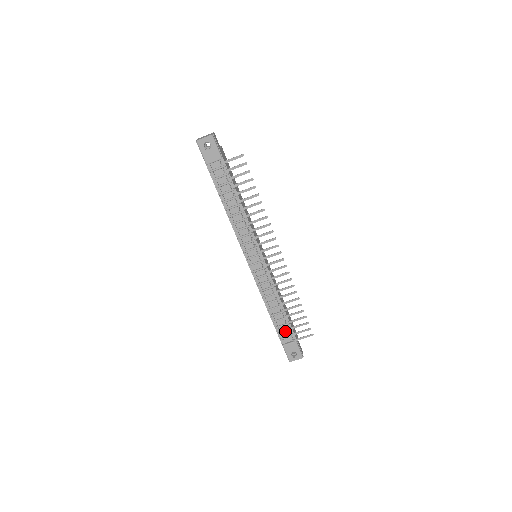
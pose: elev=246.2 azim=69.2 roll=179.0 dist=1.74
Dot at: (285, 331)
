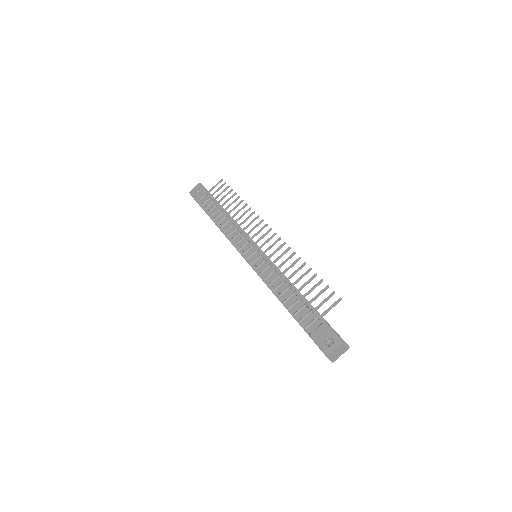
Dot at: (306, 314)
